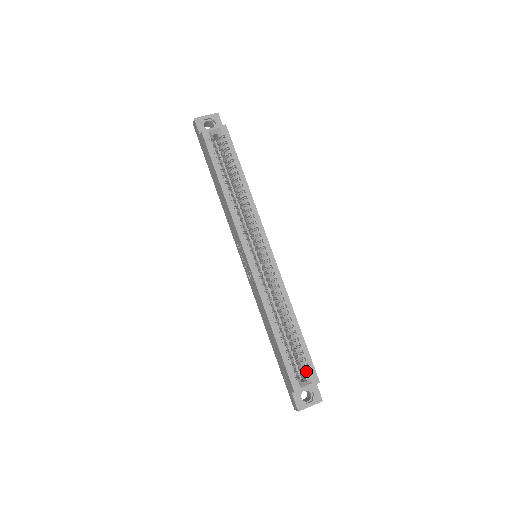
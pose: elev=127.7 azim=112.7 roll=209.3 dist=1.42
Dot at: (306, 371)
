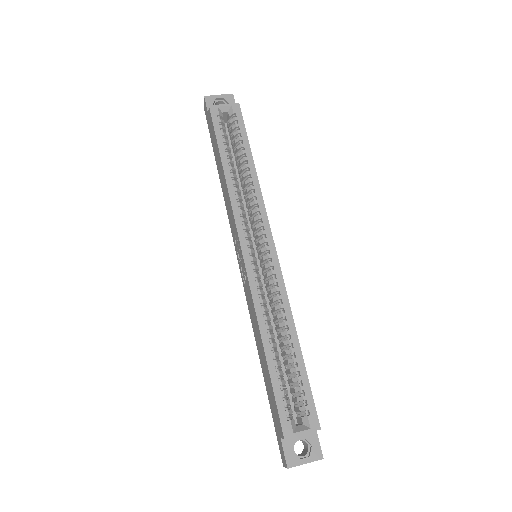
Dot at: (304, 411)
